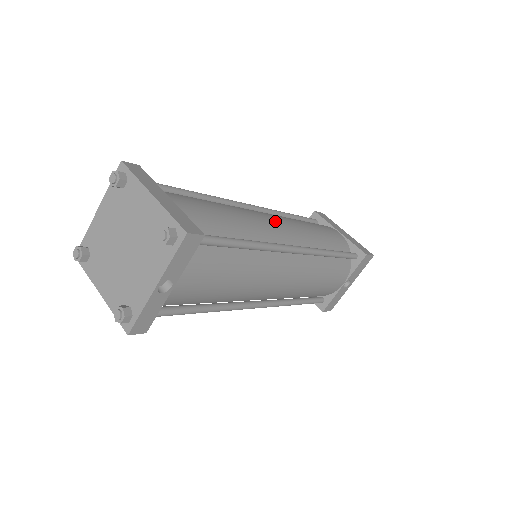
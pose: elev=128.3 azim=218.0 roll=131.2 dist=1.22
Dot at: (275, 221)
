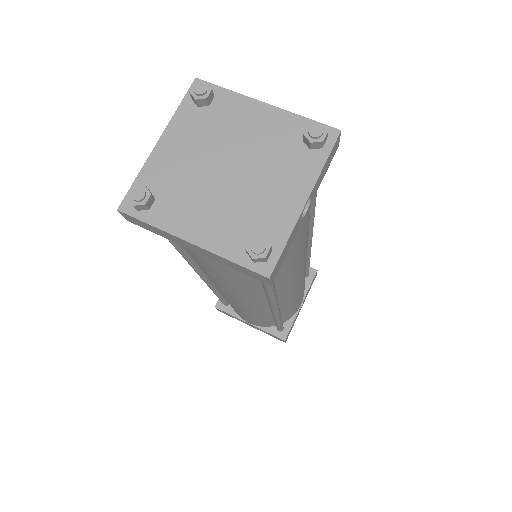
Dot at: occluded
